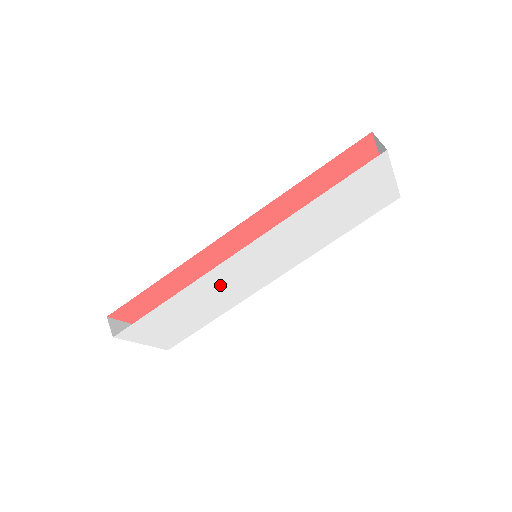
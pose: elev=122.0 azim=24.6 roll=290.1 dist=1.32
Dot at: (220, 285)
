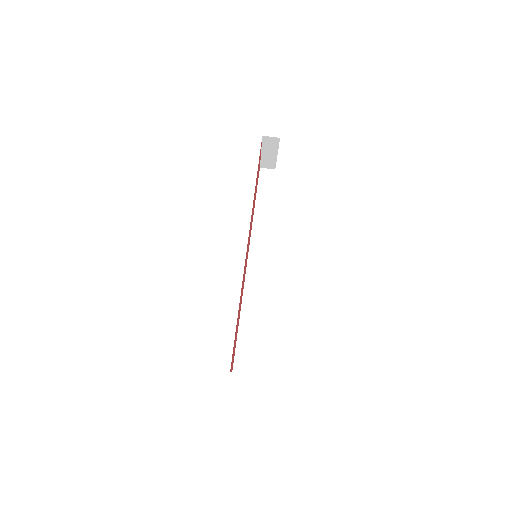
Dot at: occluded
